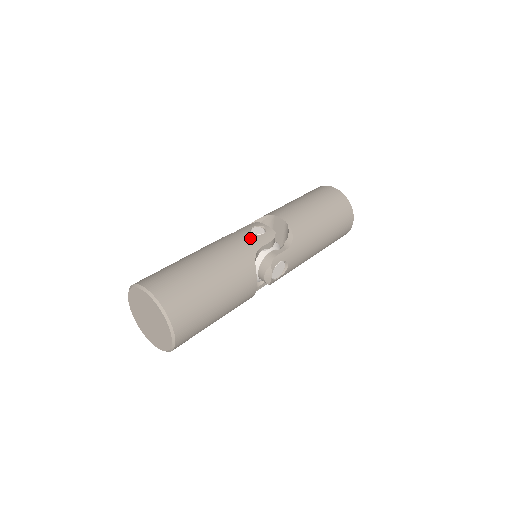
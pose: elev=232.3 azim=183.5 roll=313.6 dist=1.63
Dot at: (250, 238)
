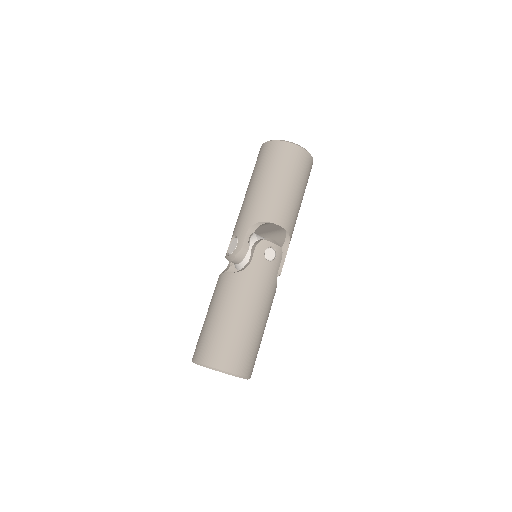
Dot at: (270, 269)
